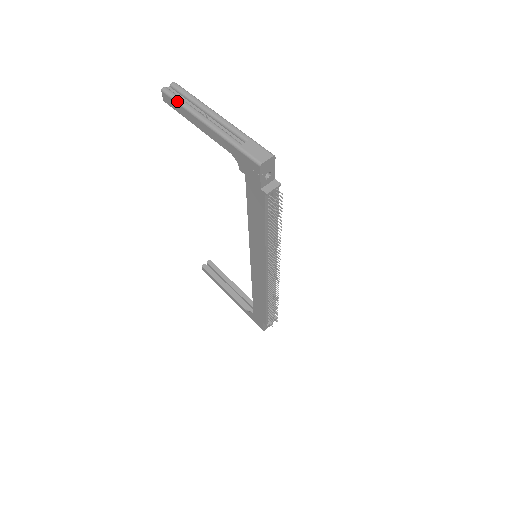
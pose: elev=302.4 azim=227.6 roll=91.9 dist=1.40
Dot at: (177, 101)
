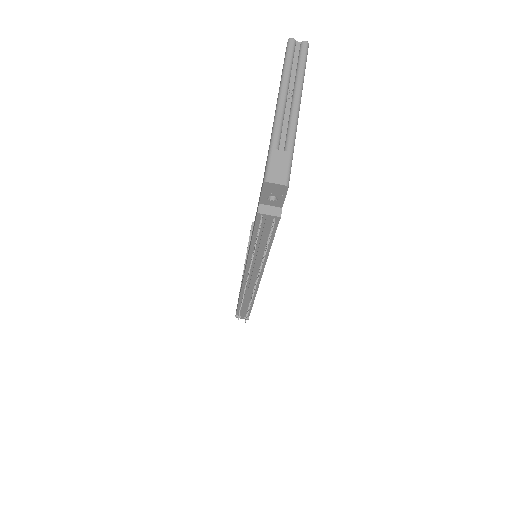
Dot at: (285, 60)
